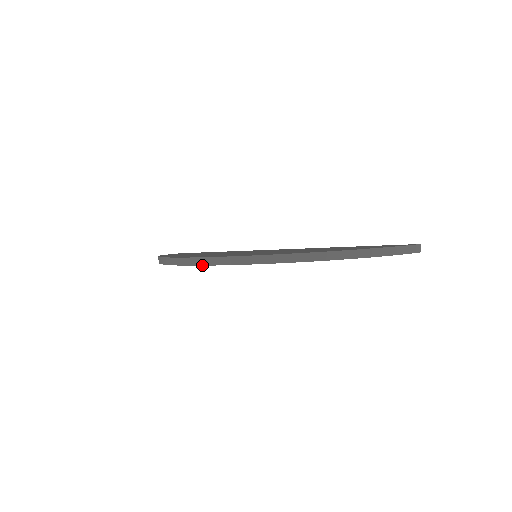
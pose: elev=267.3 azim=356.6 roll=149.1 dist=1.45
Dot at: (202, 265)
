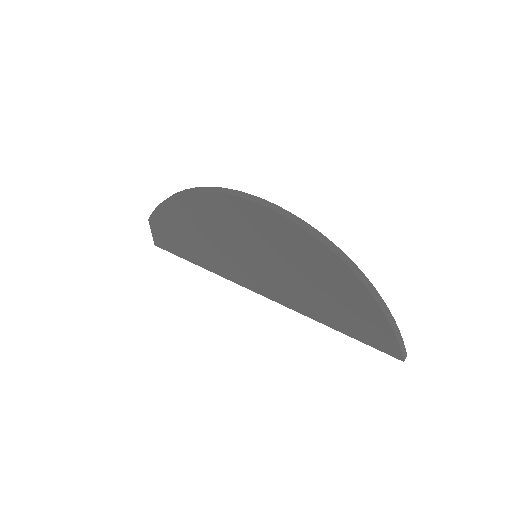
Dot at: (232, 194)
